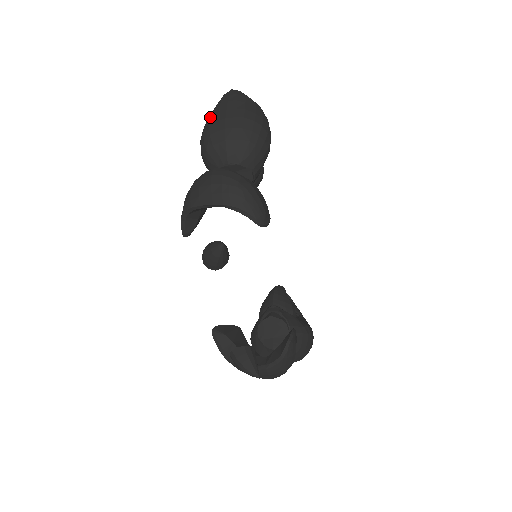
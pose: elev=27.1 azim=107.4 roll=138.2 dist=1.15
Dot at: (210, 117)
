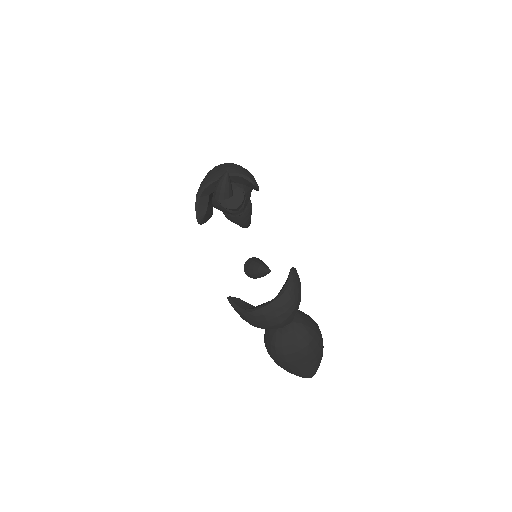
Dot at: occluded
